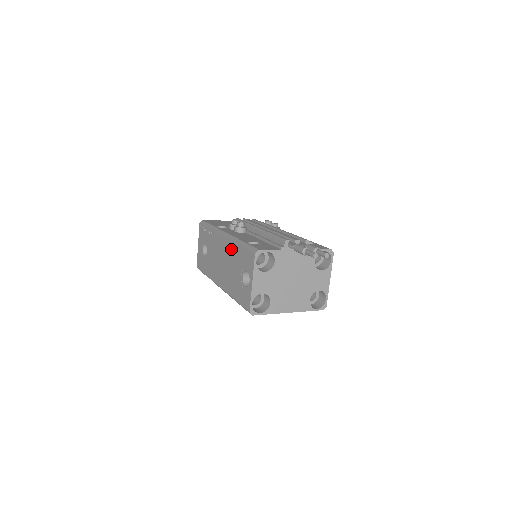
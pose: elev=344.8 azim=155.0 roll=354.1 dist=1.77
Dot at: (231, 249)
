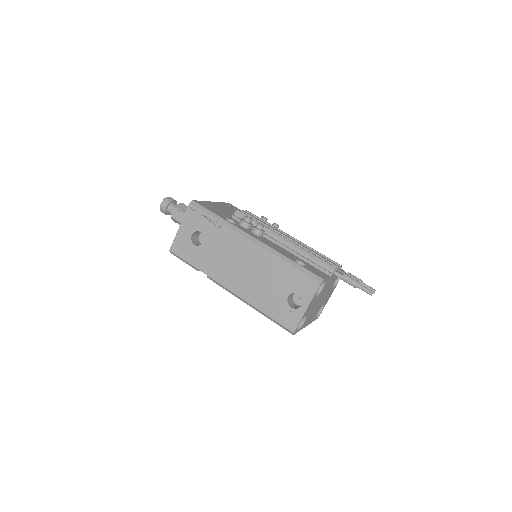
Dot at: (268, 261)
